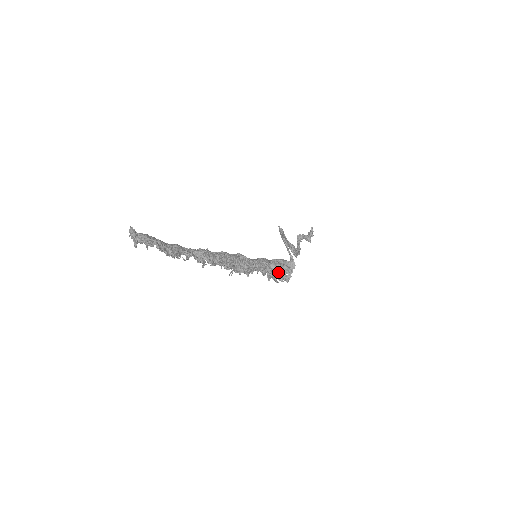
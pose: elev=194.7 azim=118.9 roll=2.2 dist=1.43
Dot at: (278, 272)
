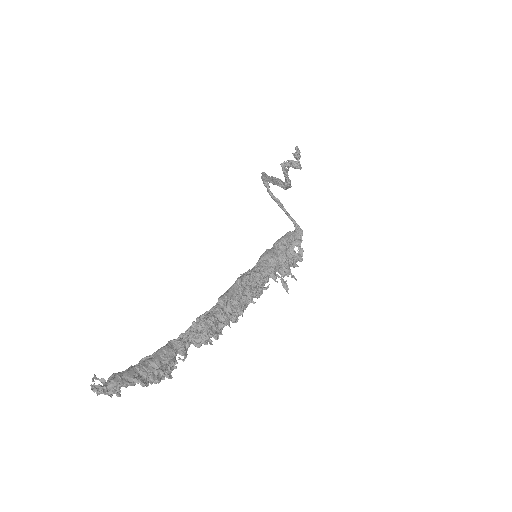
Dot at: (289, 261)
